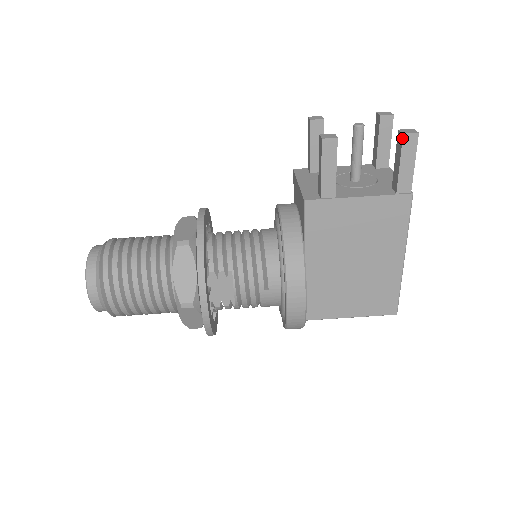
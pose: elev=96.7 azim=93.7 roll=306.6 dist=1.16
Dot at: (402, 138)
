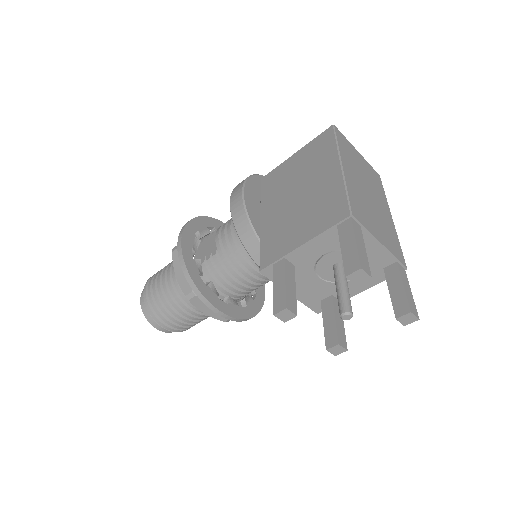
Dot at: (403, 322)
